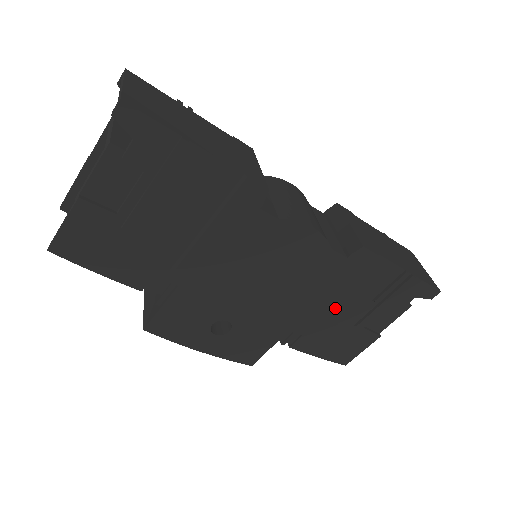
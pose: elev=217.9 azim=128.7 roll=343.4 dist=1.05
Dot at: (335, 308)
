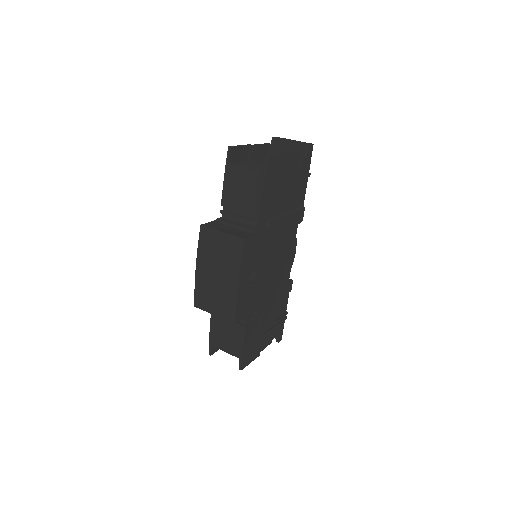
Dot at: (268, 312)
